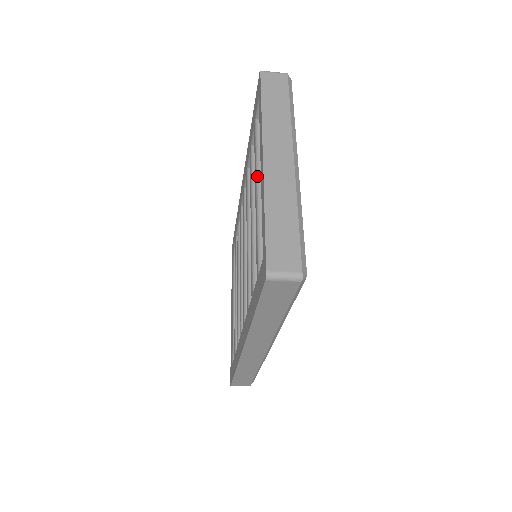
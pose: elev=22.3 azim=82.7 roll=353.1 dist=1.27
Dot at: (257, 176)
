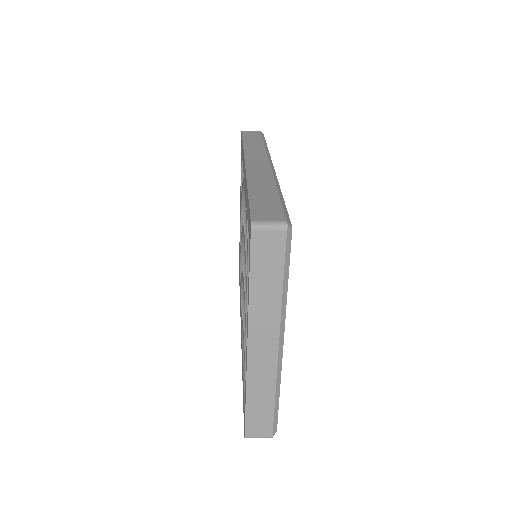
Dot at: (247, 306)
